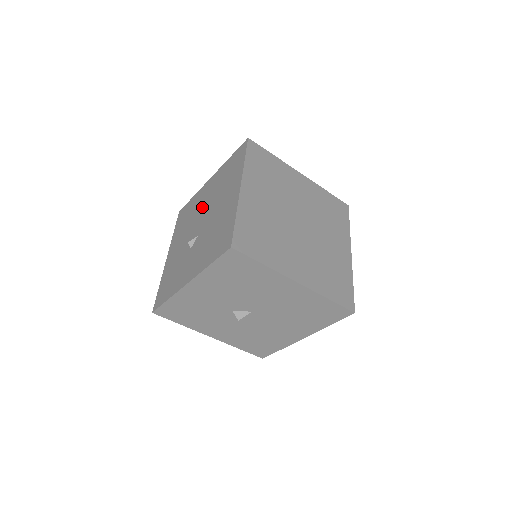
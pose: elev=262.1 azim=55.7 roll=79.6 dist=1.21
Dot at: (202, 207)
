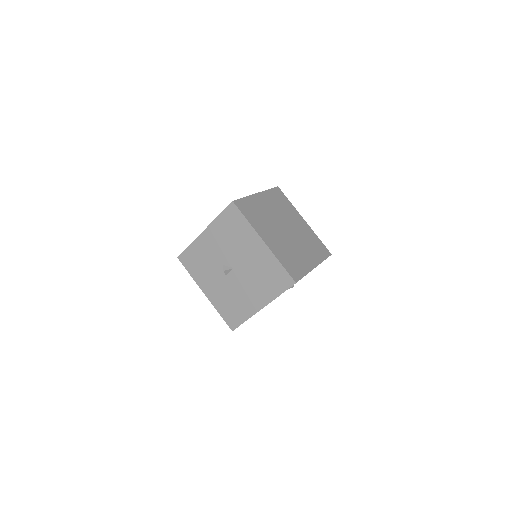
Dot at: occluded
